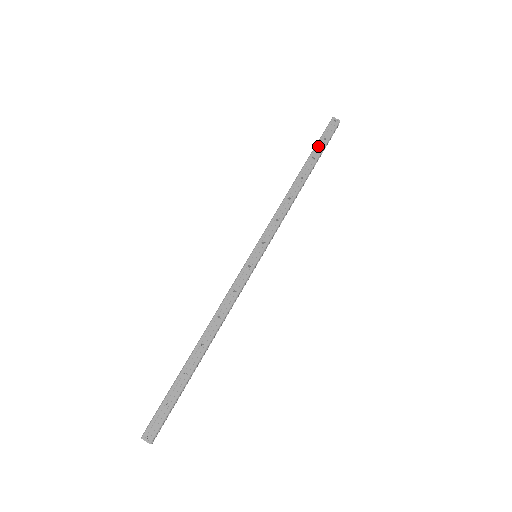
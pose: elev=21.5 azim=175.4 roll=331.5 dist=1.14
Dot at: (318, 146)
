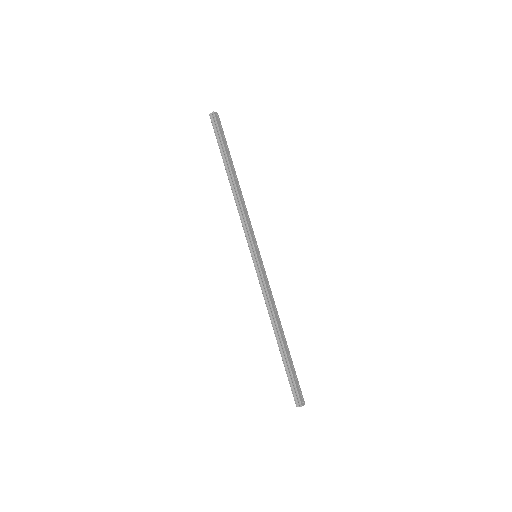
Dot at: (225, 145)
